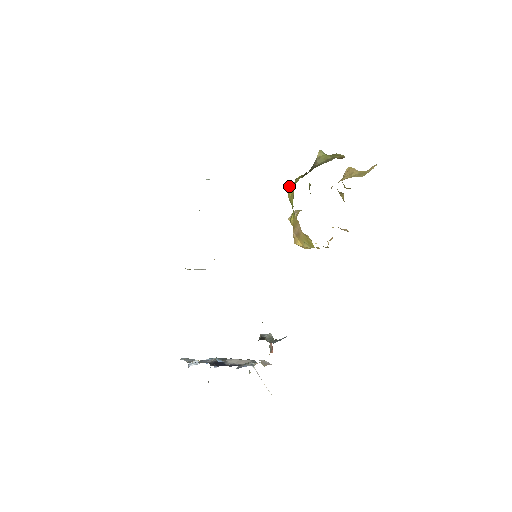
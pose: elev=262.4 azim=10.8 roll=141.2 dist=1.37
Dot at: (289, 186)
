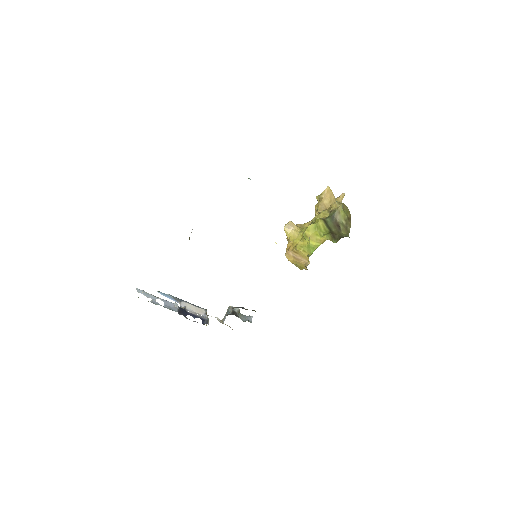
Dot at: (311, 224)
